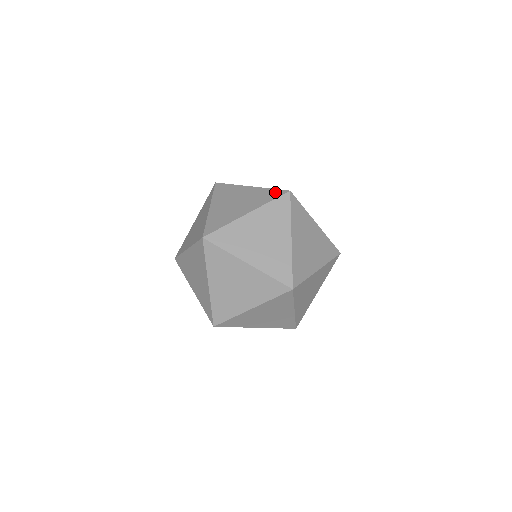
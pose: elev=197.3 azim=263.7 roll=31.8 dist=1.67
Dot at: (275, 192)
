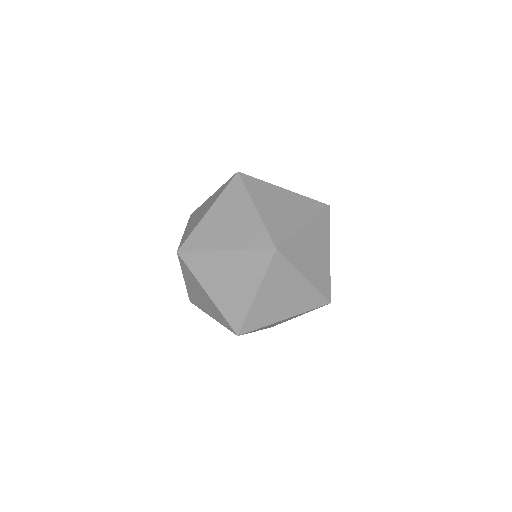
Dot at: occluded
